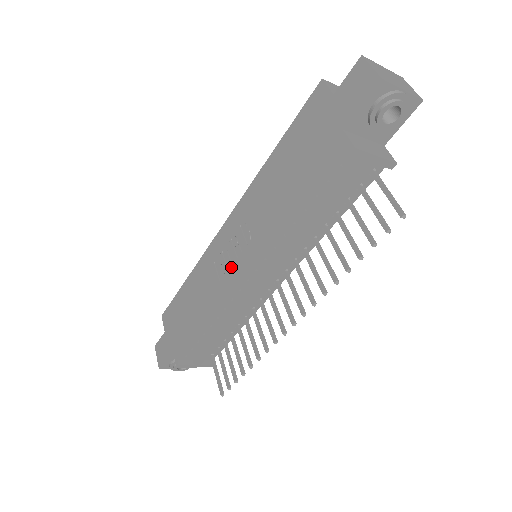
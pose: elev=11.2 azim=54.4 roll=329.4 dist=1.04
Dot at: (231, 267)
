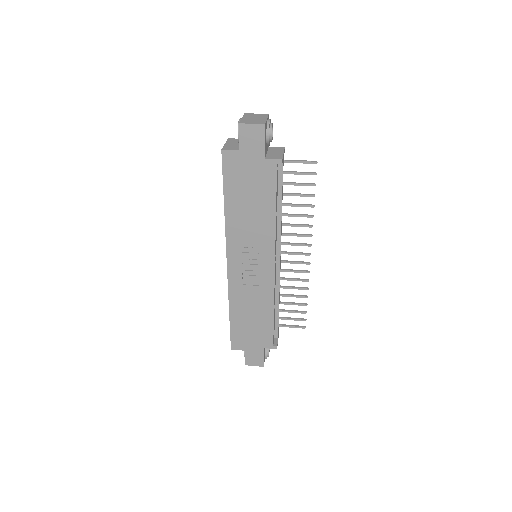
Dot at: (260, 272)
